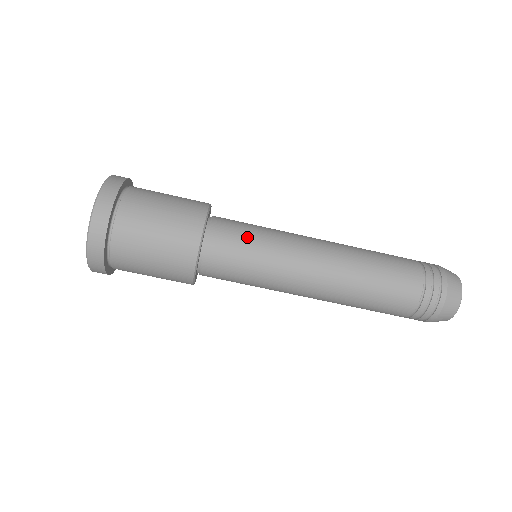
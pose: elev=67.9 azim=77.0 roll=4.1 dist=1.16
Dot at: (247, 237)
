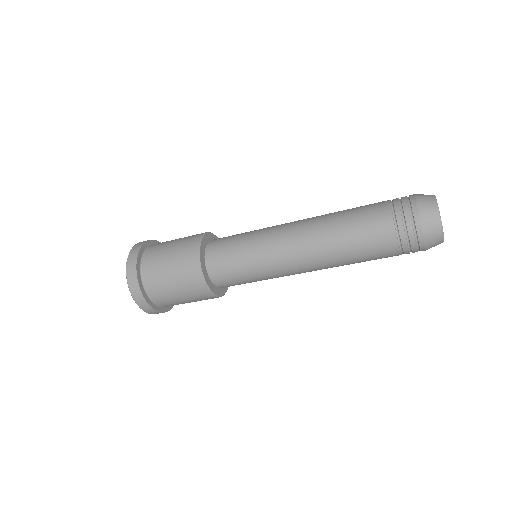
Dot at: (234, 248)
